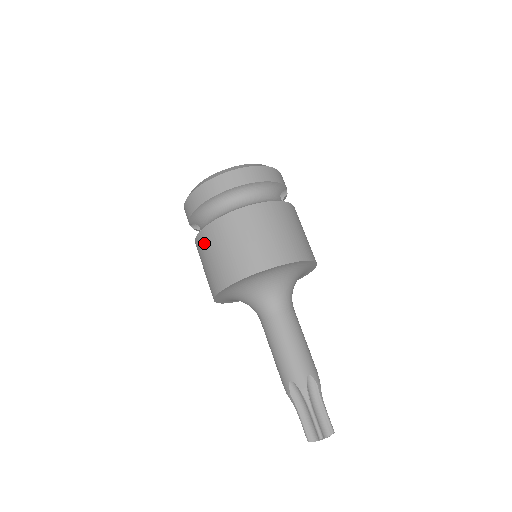
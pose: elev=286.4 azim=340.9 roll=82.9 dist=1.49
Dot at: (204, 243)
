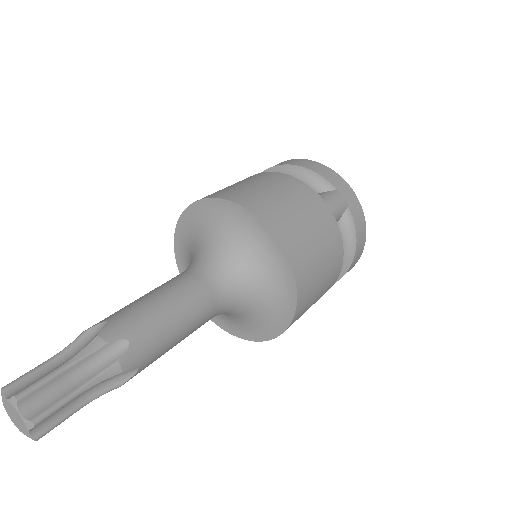
Dot at: occluded
